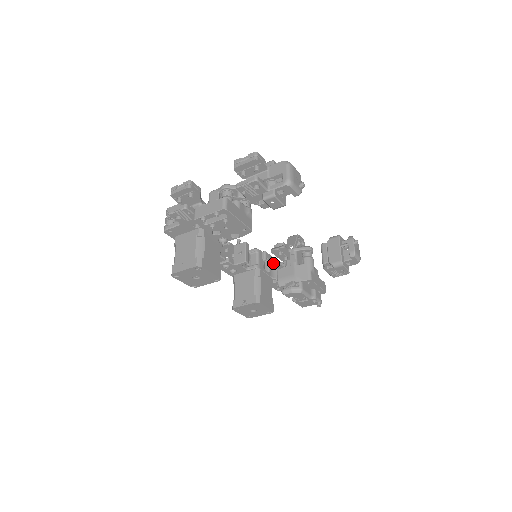
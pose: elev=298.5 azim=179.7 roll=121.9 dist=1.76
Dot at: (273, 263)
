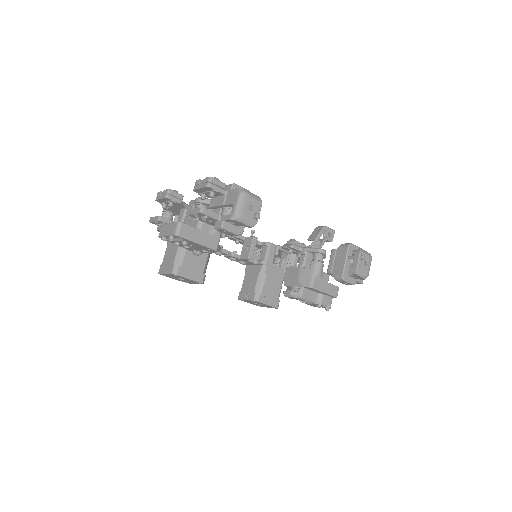
Dot at: (290, 256)
